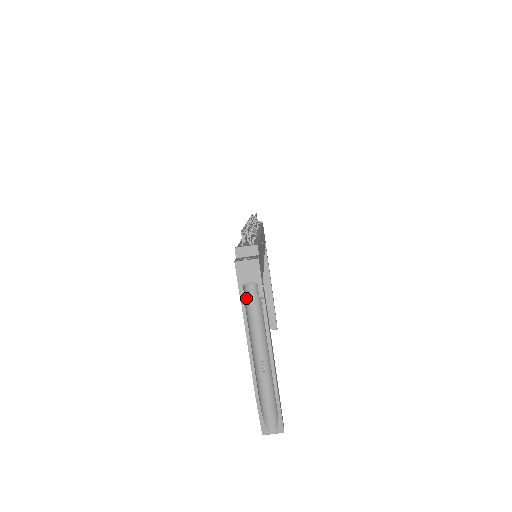
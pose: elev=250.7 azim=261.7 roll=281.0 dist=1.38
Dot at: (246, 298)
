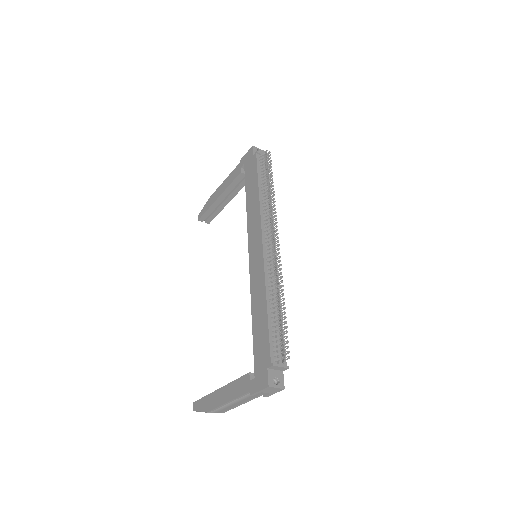
Dot at: (252, 385)
